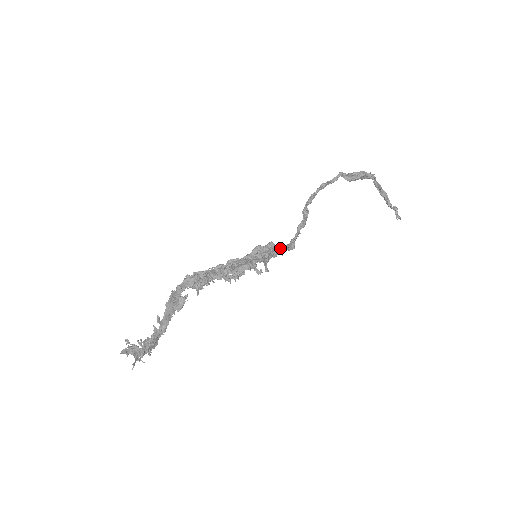
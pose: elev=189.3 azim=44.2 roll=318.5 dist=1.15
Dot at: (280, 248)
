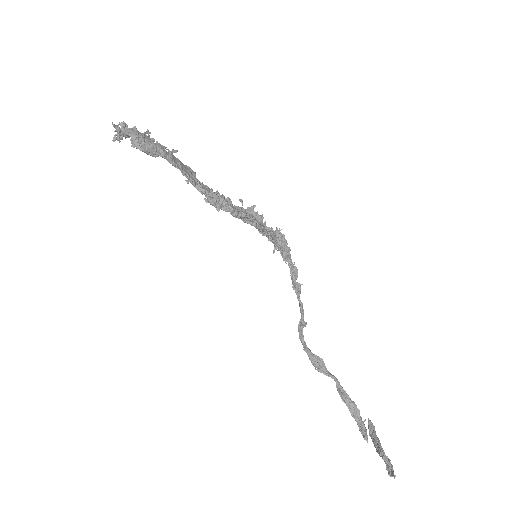
Dot at: occluded
